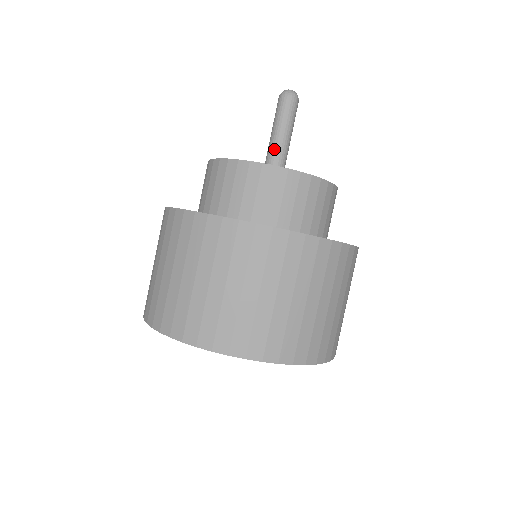
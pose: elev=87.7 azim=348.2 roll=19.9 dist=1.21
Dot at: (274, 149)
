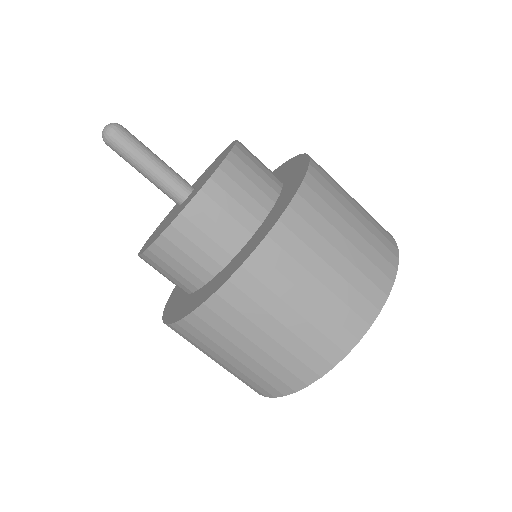
Dot at: (165, 177)
